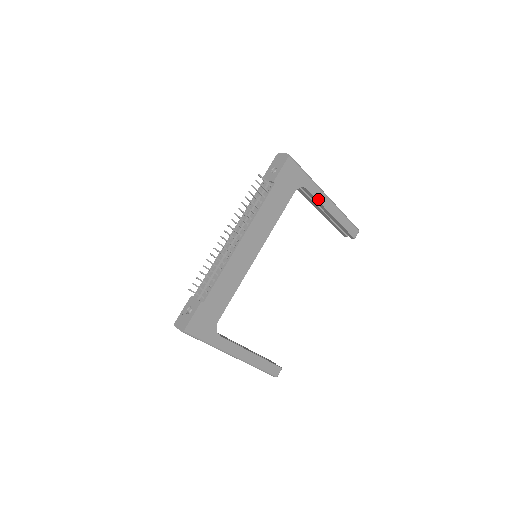
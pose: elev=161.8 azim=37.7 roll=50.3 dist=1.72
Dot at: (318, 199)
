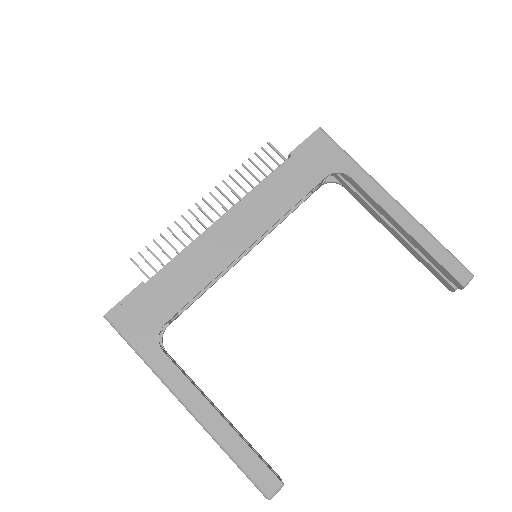
Dot at: (374, 197)
